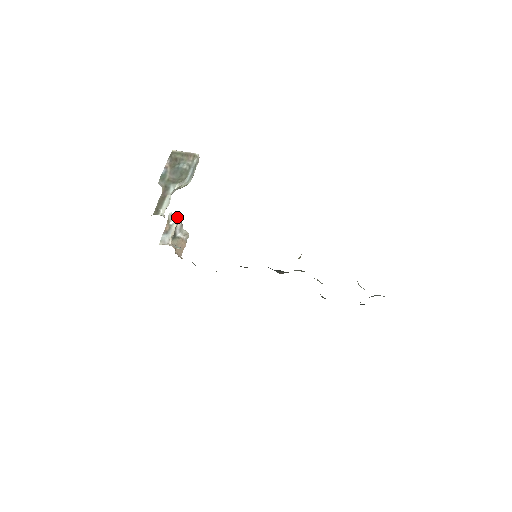
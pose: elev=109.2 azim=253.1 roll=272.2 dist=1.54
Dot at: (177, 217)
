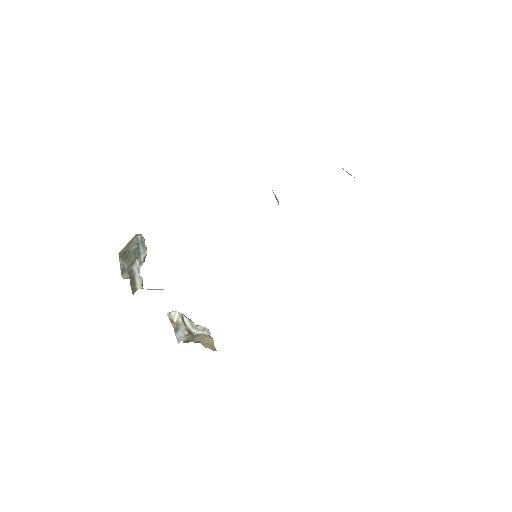
Dot at: (176, 312)
